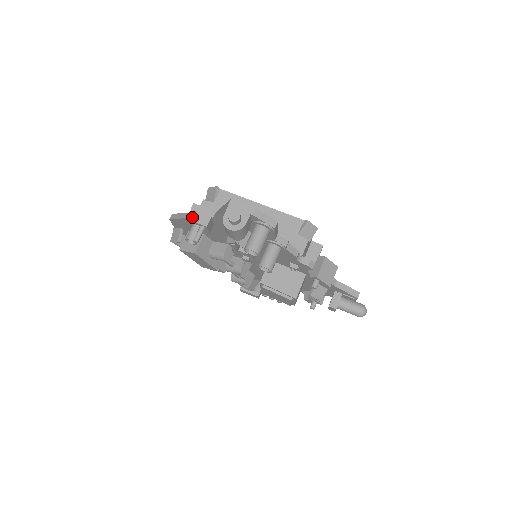
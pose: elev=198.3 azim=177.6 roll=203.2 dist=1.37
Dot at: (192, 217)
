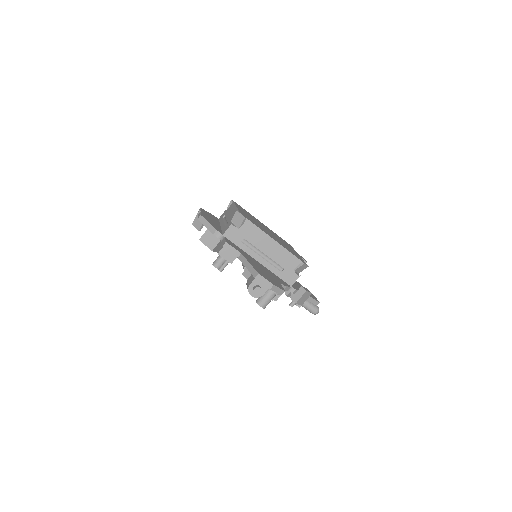
Dot at: (222, 254)
